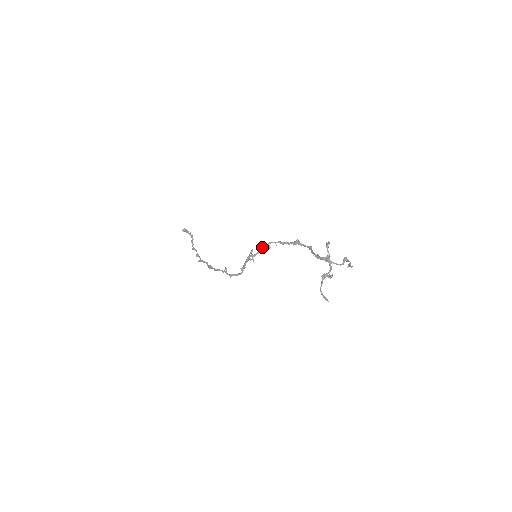
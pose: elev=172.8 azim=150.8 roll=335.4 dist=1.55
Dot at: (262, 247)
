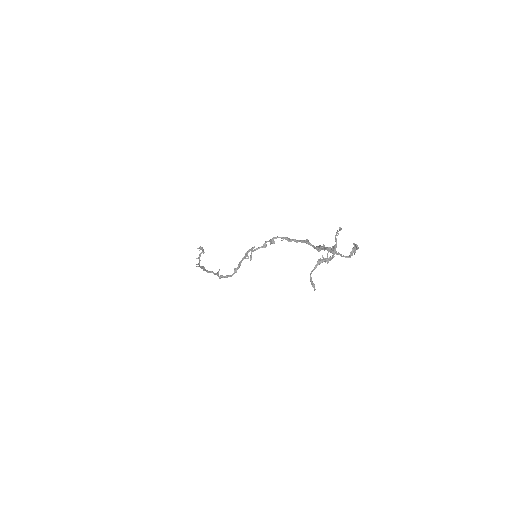
Dot at: (266, 241)
